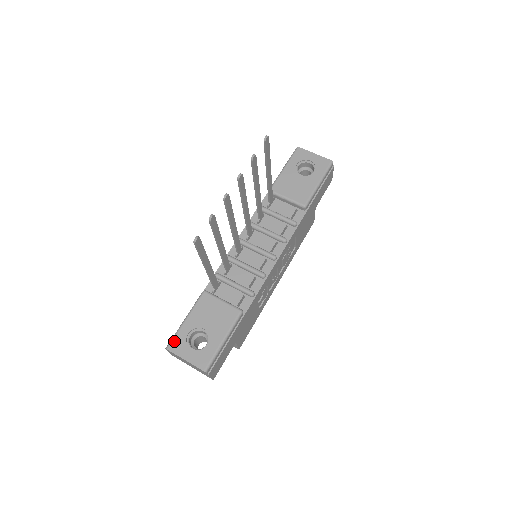
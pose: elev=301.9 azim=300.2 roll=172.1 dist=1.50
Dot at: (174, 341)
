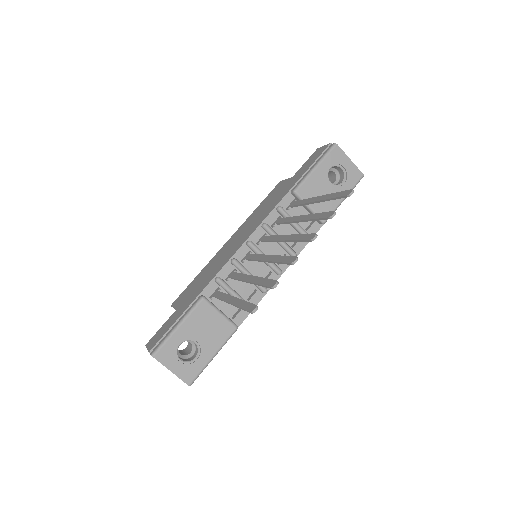
Dot at: (162, 349)
